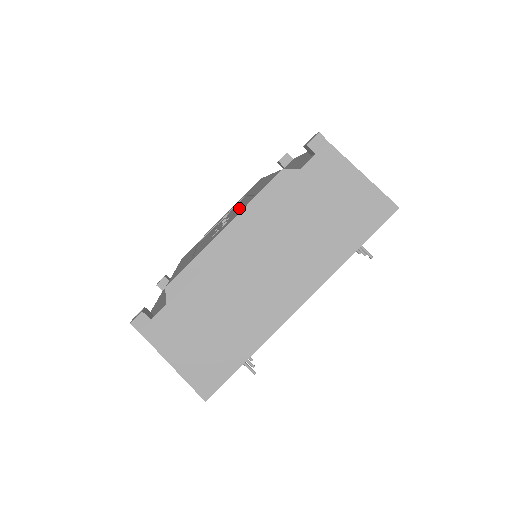
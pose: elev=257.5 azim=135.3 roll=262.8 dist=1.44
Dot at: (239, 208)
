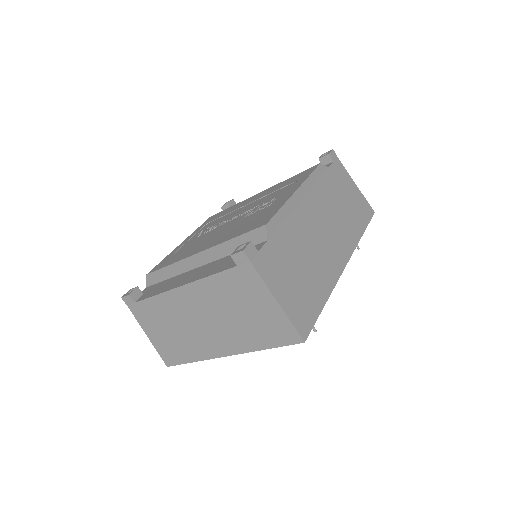
Dot at: (263, 200)
